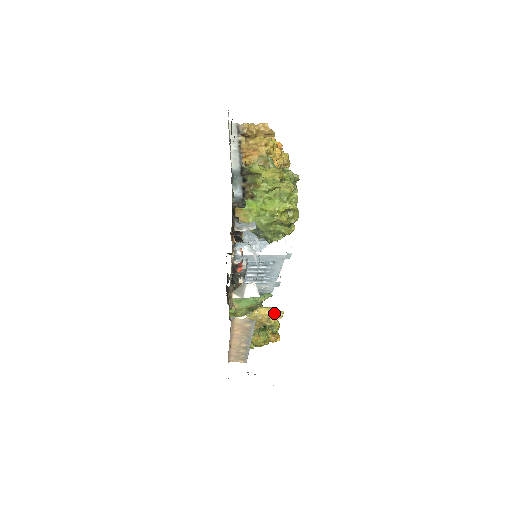
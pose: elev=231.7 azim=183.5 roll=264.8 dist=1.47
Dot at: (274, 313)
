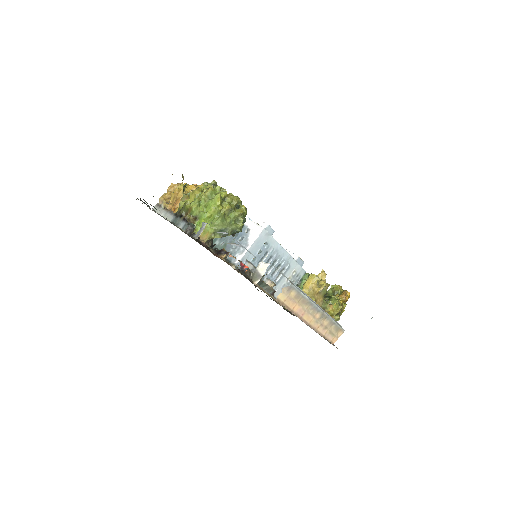
Dot at: (315, 276)
